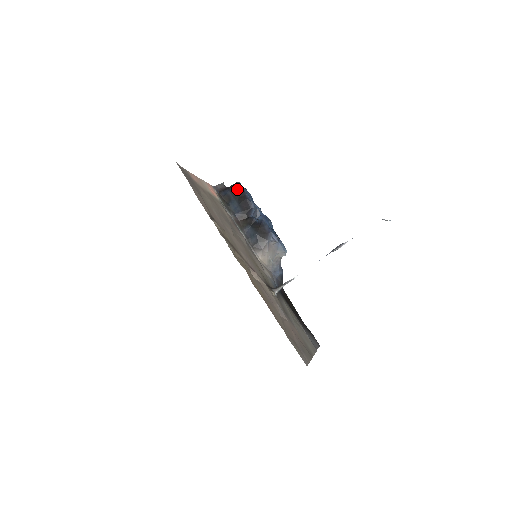
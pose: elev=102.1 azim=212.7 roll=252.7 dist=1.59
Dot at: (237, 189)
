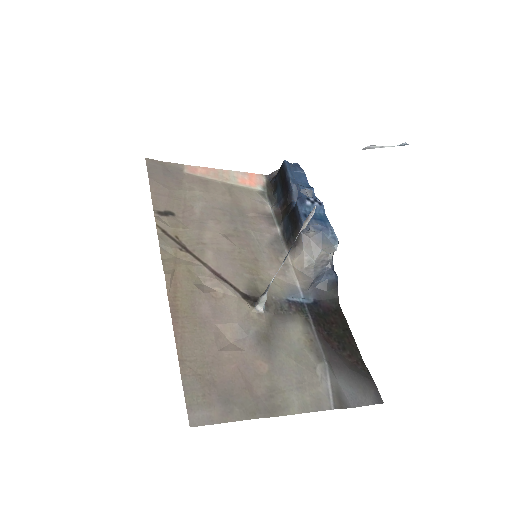
Dot at: (281, 170)
